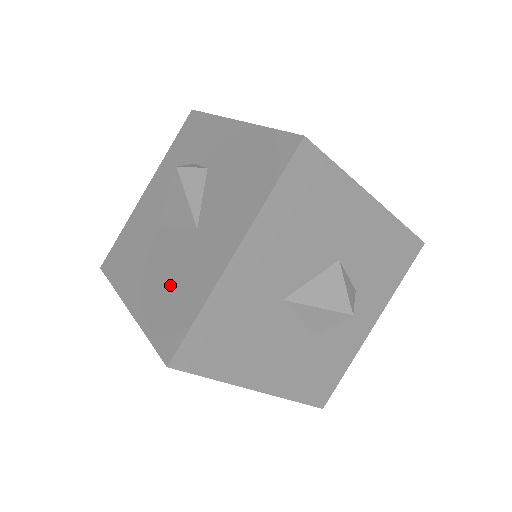
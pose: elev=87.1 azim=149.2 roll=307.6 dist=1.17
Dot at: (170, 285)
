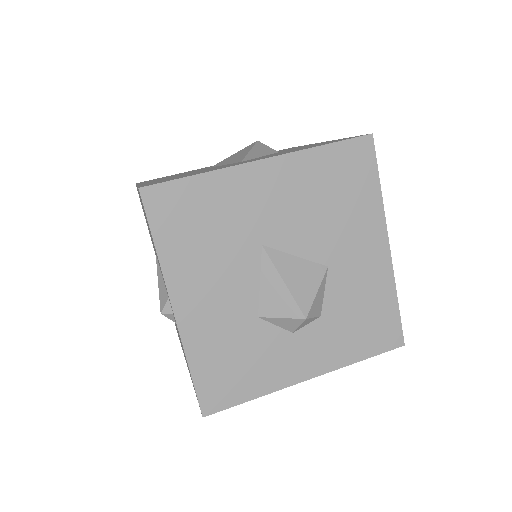
Dot at: occluded
